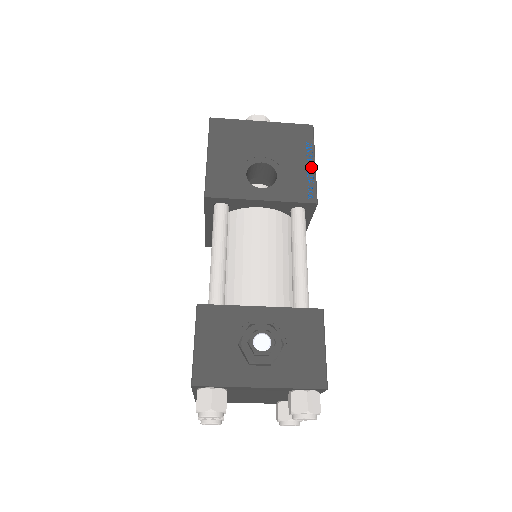
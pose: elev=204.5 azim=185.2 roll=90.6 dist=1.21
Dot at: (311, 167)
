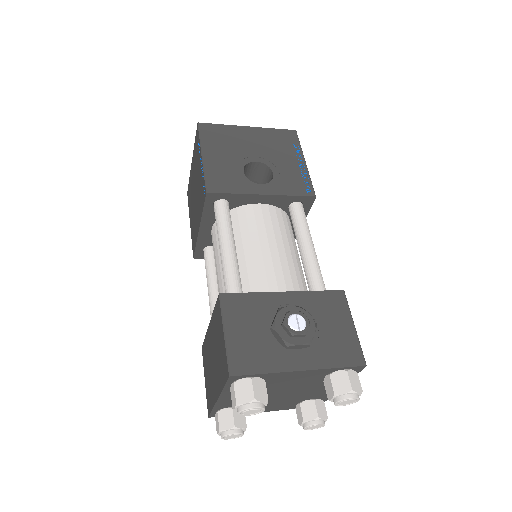
Dot at: (303, 165)
